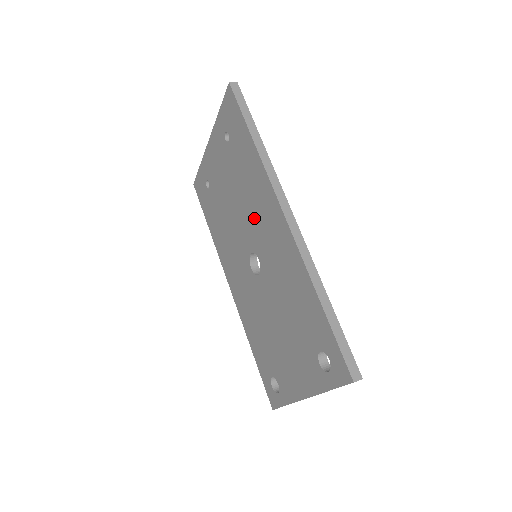
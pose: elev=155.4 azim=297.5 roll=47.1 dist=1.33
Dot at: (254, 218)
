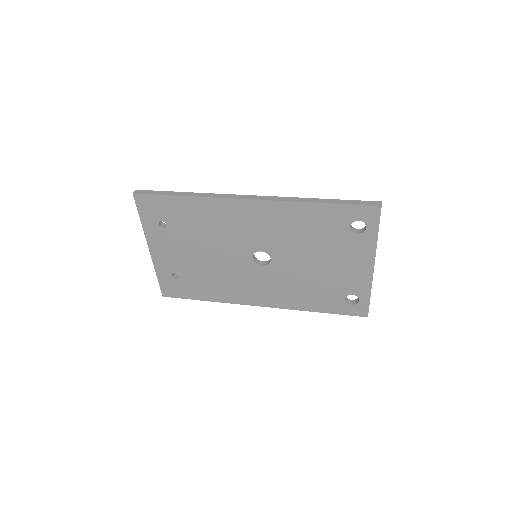
Dot at: (232, 235)
